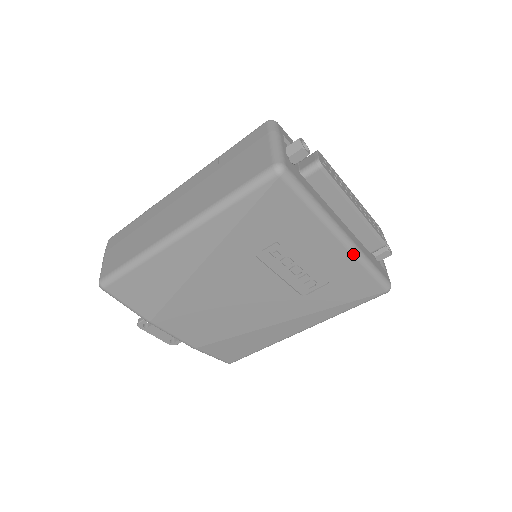
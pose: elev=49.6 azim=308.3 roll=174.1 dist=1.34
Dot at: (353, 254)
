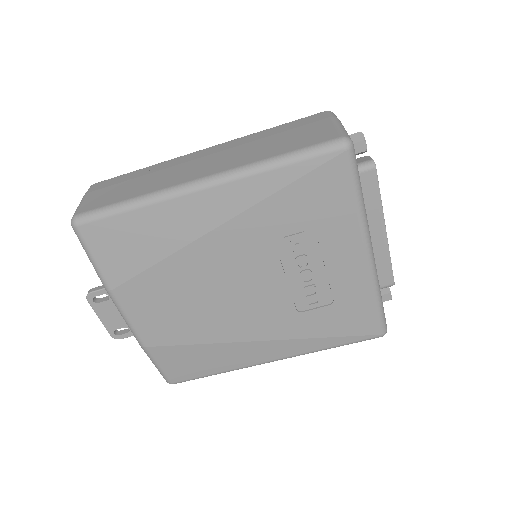
Dot at: (371, 275)
